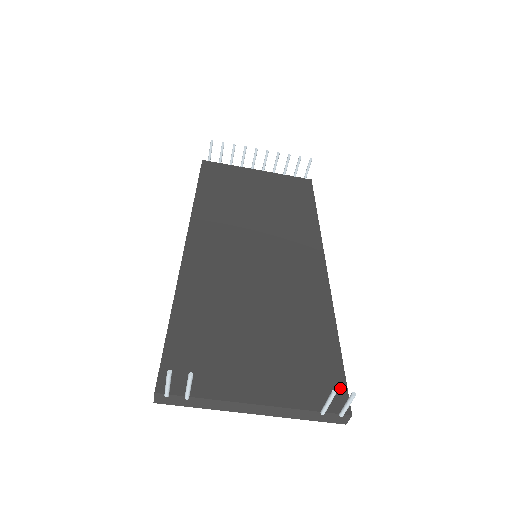
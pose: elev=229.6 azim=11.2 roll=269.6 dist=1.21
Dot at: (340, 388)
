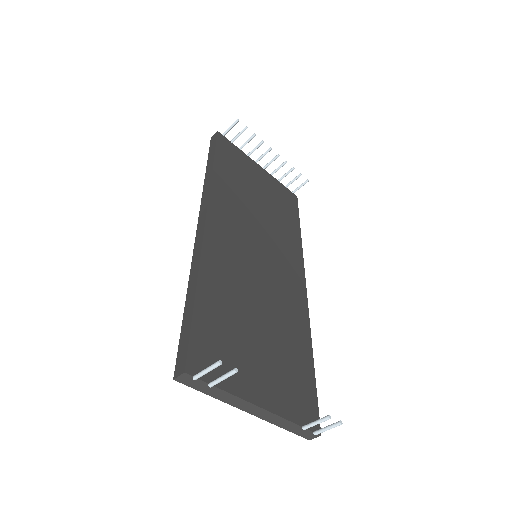
Dot at: (314, 408)
